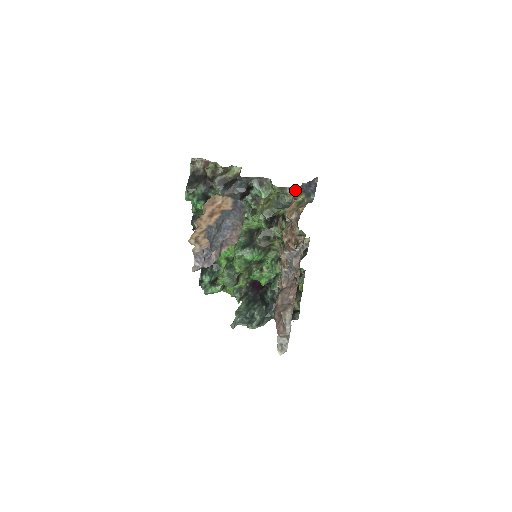
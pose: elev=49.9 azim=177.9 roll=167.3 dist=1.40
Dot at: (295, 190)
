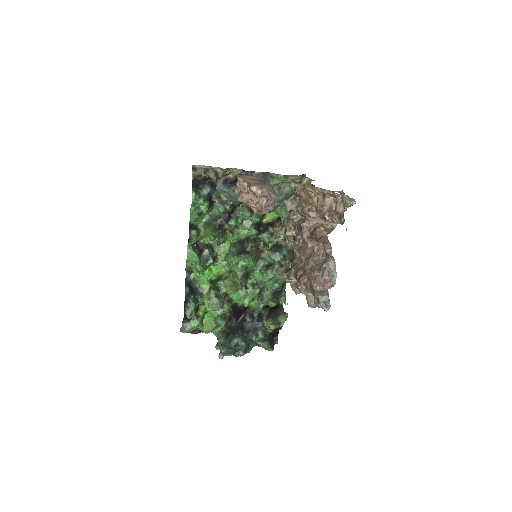
Dot at: (297, 177)
